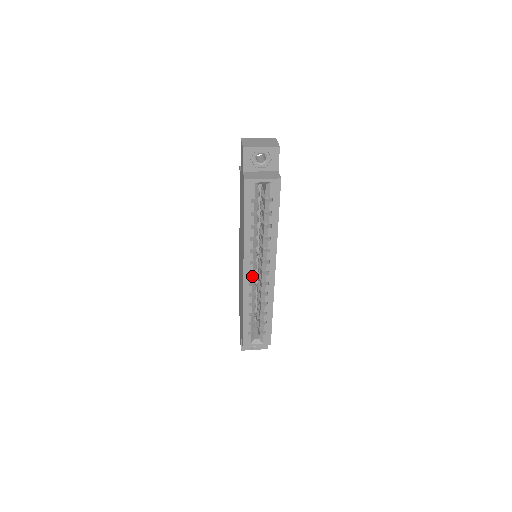
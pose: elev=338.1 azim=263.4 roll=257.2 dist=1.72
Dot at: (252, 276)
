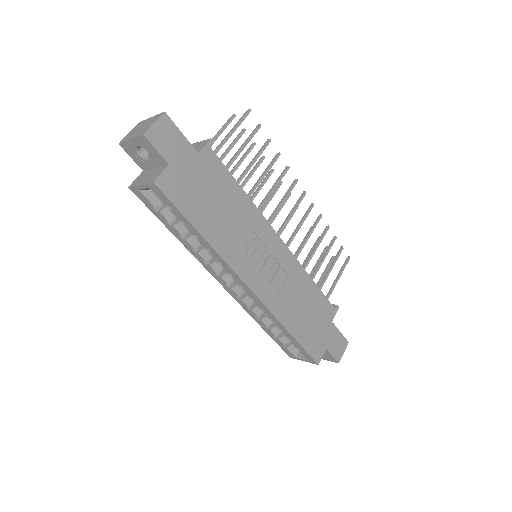
Dot at: (232, 289)
